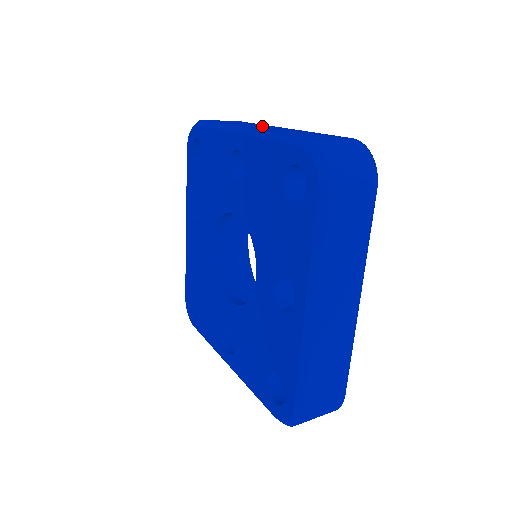
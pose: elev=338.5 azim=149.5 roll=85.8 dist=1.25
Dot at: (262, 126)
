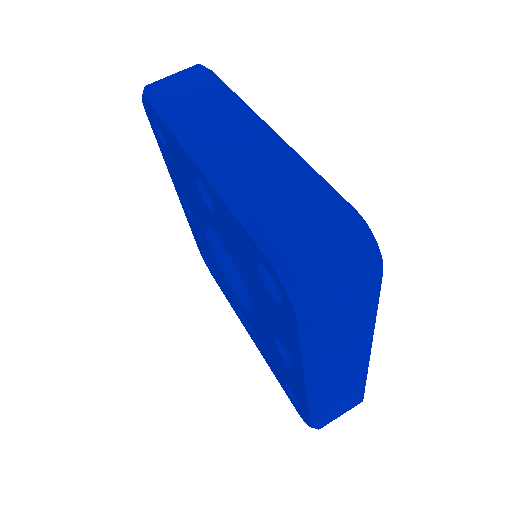
Dot at: occluded
